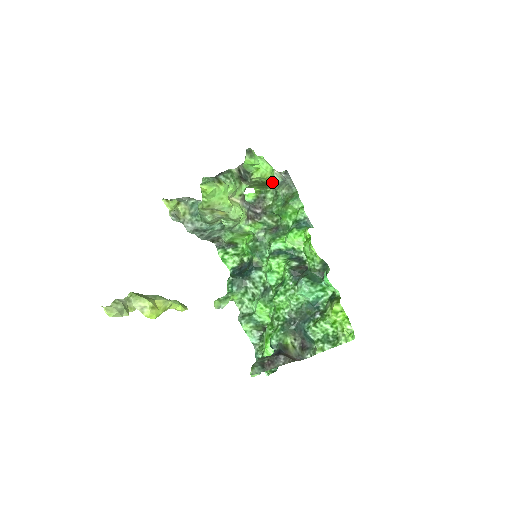
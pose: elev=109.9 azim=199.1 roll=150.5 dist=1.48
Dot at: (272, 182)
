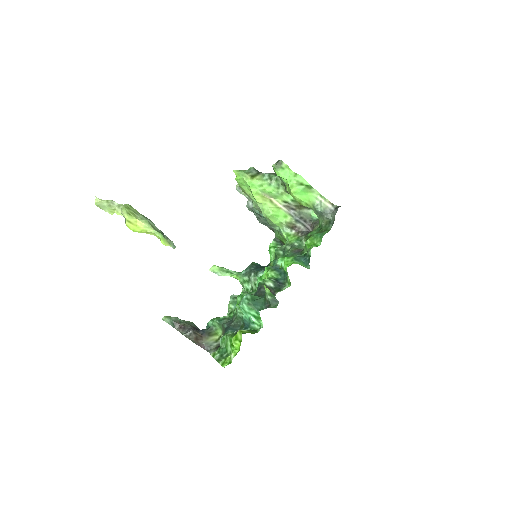
Dot at: (306, 205)
